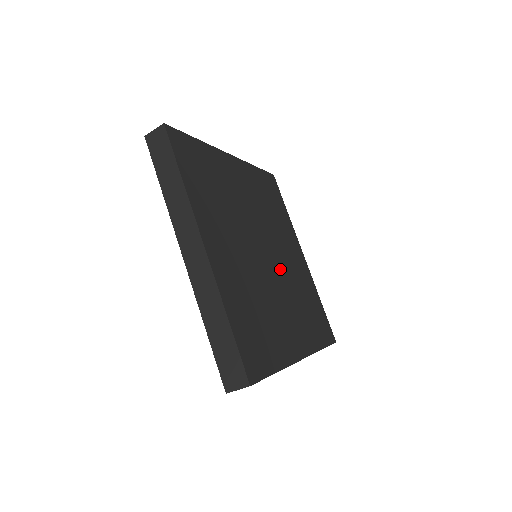
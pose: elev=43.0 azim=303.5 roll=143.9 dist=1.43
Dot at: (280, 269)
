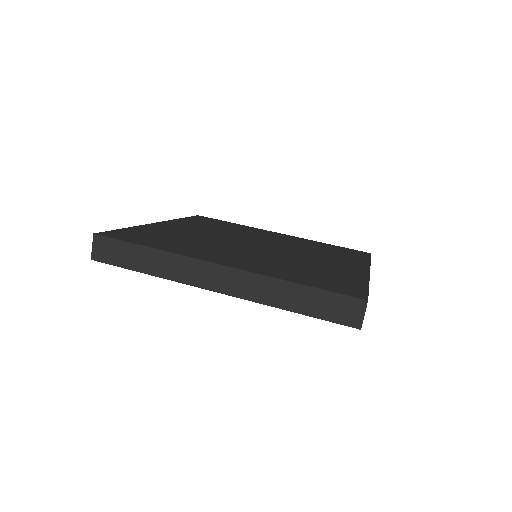
Dot at: (276, 253)
